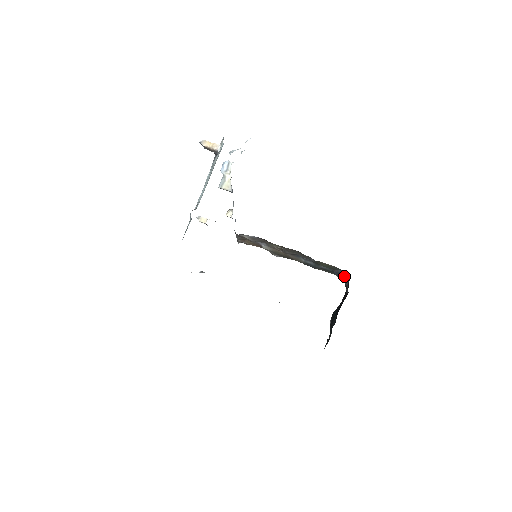
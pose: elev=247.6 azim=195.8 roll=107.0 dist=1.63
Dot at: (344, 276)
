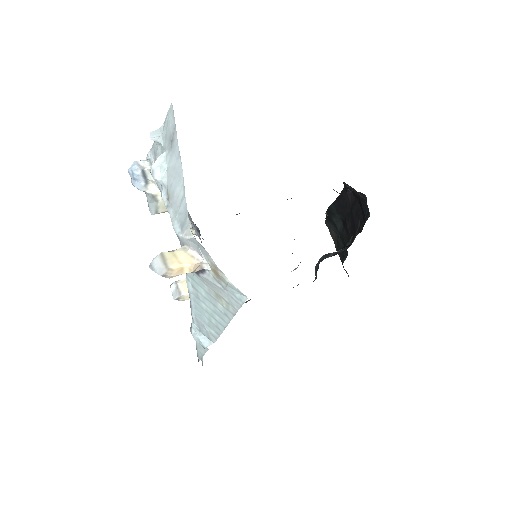
Dot at: occluded
